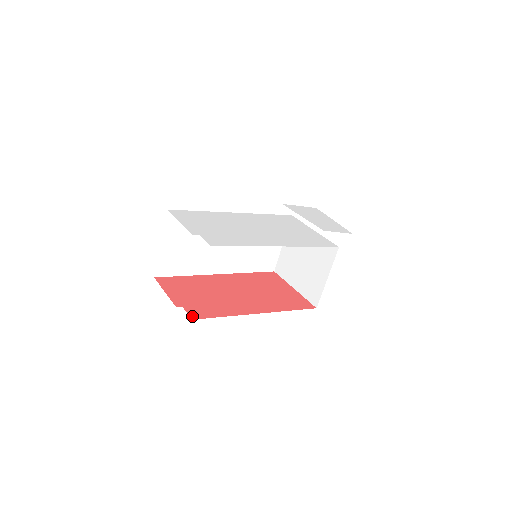
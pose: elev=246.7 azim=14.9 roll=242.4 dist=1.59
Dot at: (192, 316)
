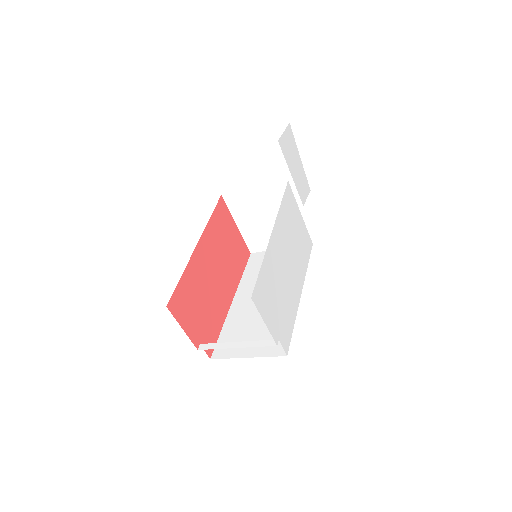
Dot at: (209, 353)
